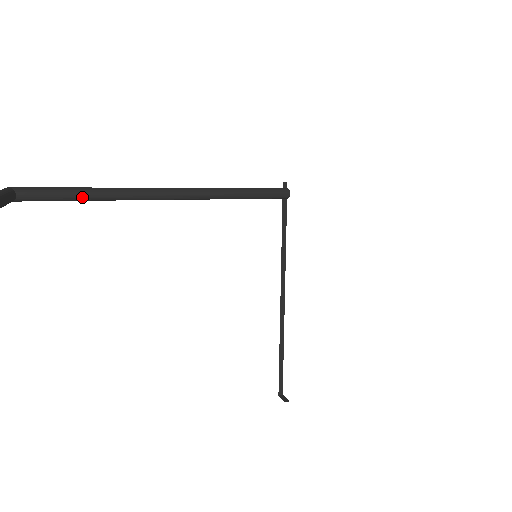
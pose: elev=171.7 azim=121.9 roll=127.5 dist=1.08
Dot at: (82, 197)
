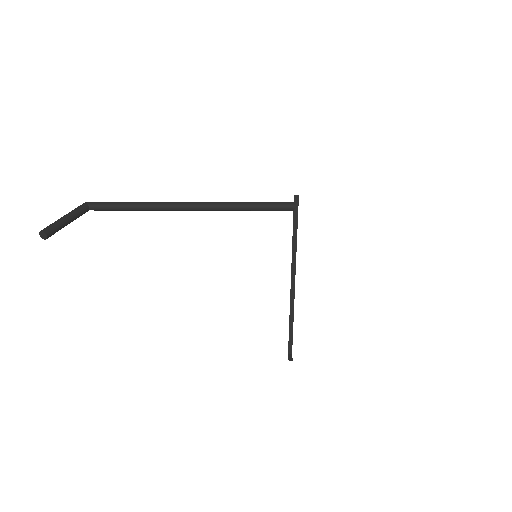
Dot at: (127, 209)
